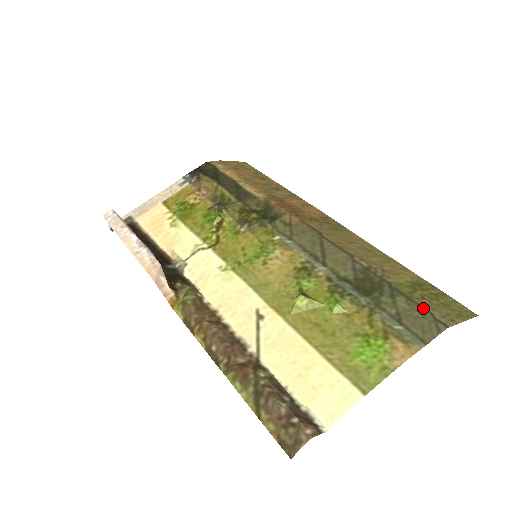
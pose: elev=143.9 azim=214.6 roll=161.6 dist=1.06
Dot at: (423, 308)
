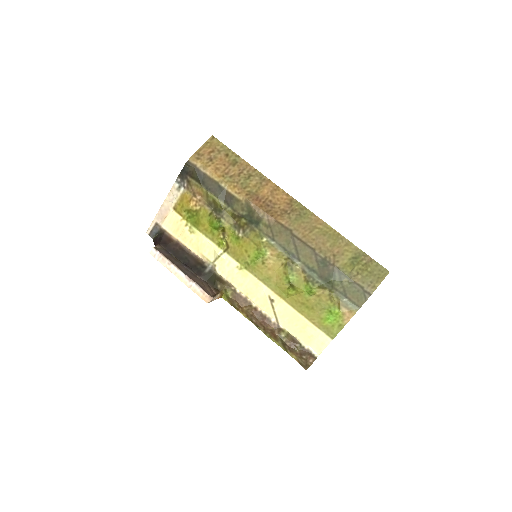
Dot at: (357, 285)
